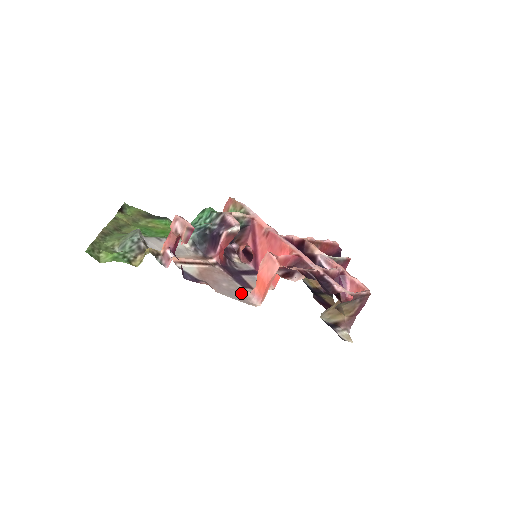
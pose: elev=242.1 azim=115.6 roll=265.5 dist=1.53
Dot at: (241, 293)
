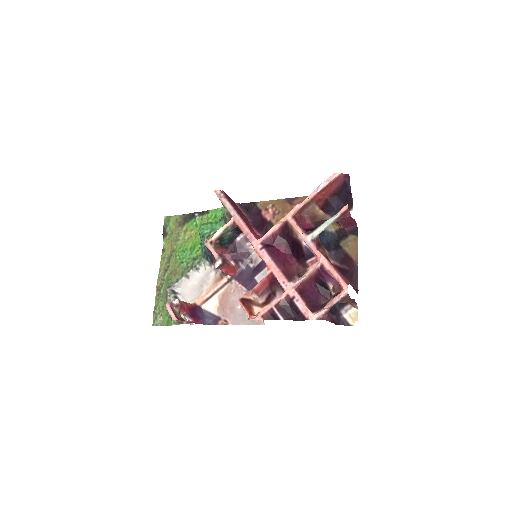
Dot at: occluded
